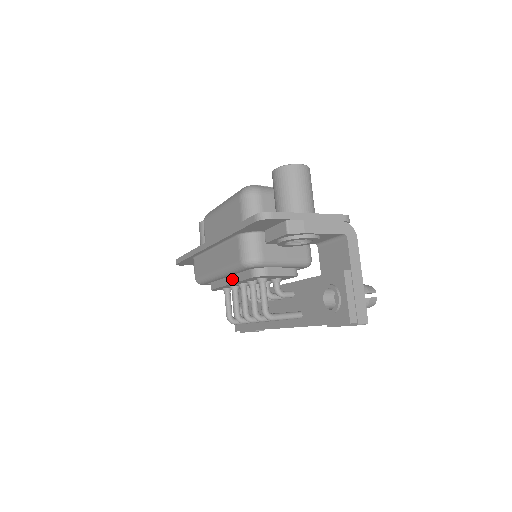
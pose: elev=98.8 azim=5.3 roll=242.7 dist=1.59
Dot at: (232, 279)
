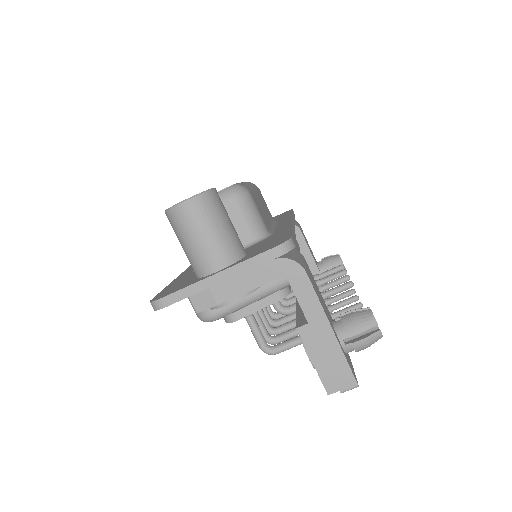
Dot at: occluded
